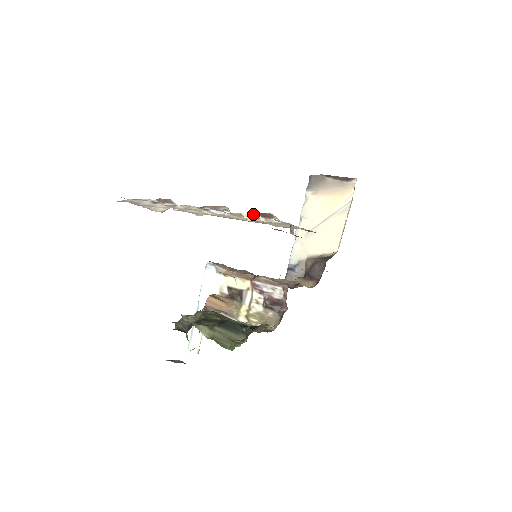
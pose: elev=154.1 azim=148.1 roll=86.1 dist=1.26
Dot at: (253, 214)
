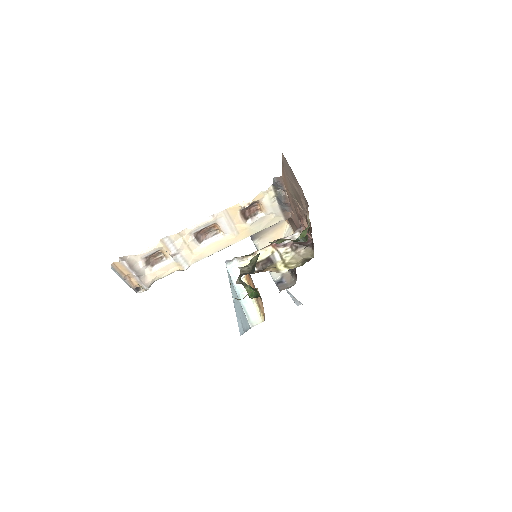
Dot at: (248, 198)
